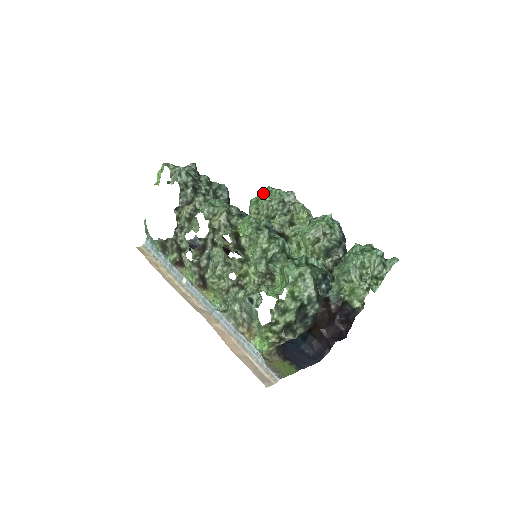
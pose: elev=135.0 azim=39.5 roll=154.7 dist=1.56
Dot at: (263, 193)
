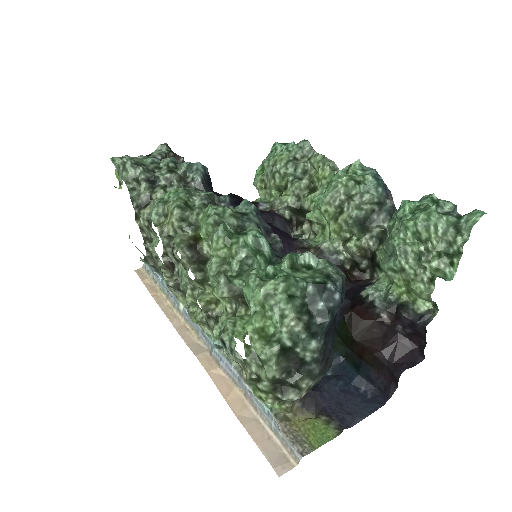
Dot at: (268, 155)
